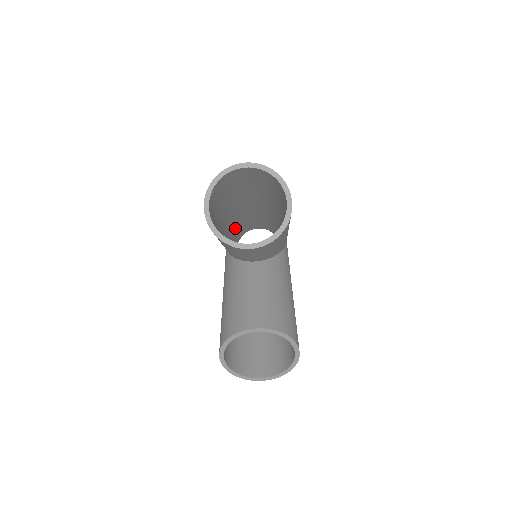
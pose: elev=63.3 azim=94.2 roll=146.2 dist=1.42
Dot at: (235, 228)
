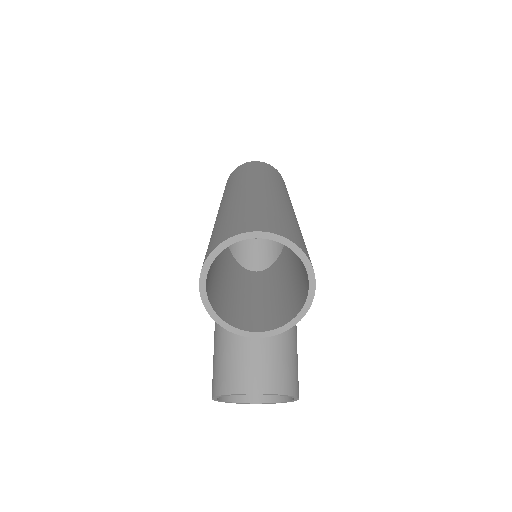
Dot at: occluded
